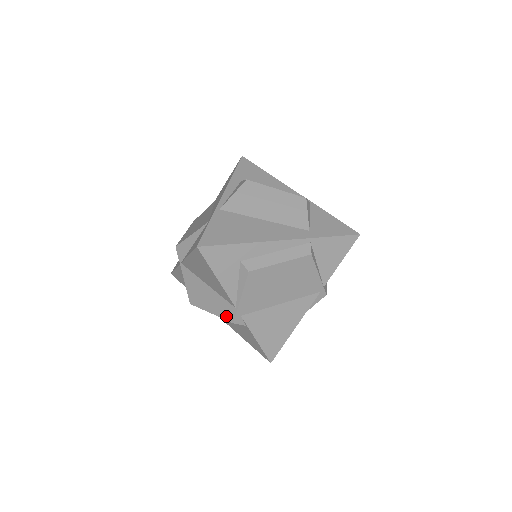
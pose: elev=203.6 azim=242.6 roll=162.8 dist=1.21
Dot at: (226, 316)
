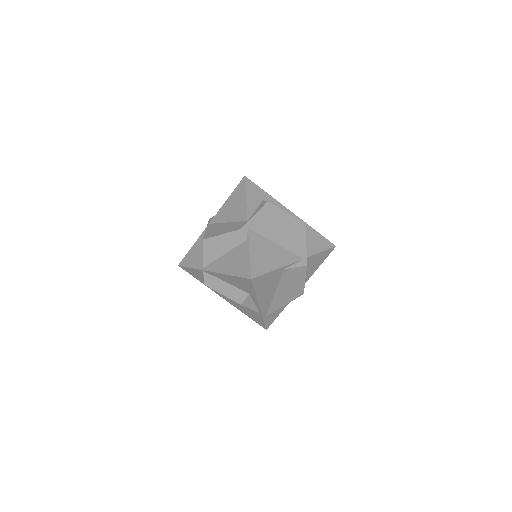
Dot at: (236, 229)
